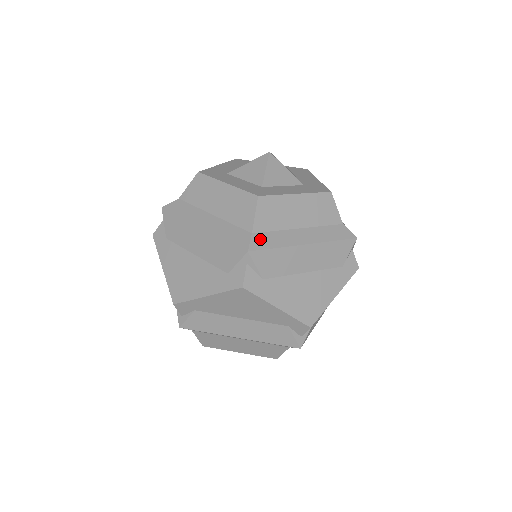
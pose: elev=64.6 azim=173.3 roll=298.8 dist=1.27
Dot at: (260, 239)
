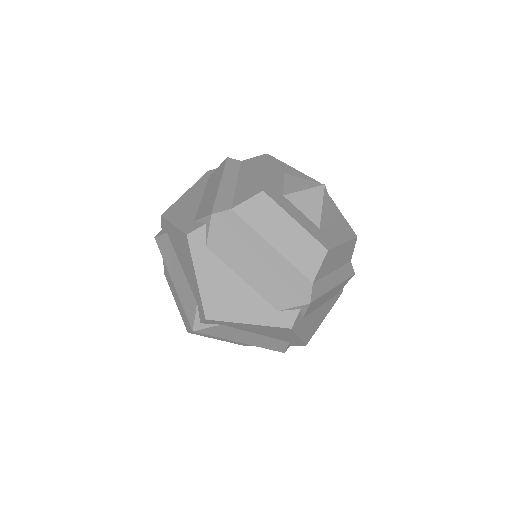
Dot at: (232, 218)
